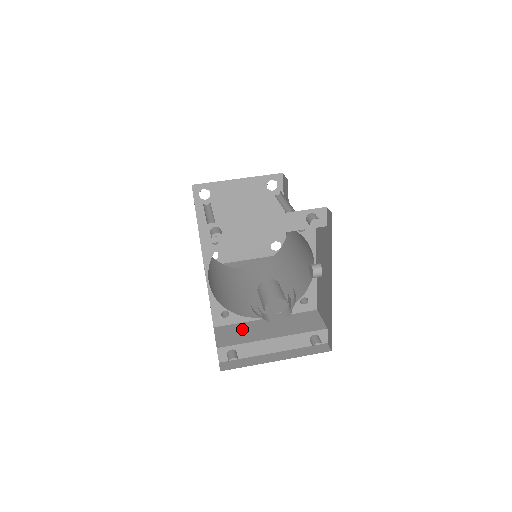
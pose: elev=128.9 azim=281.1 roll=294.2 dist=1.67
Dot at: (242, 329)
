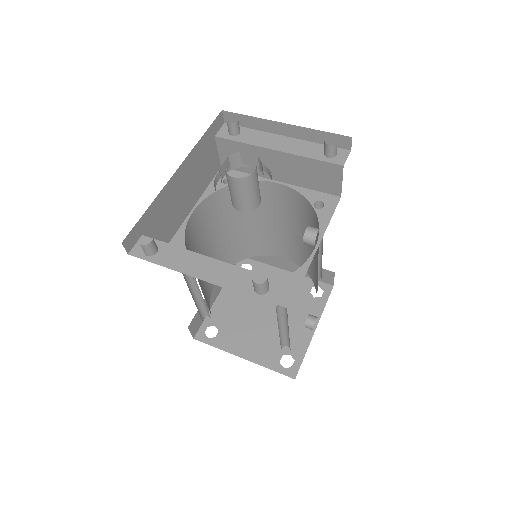
Dot at: occluded
